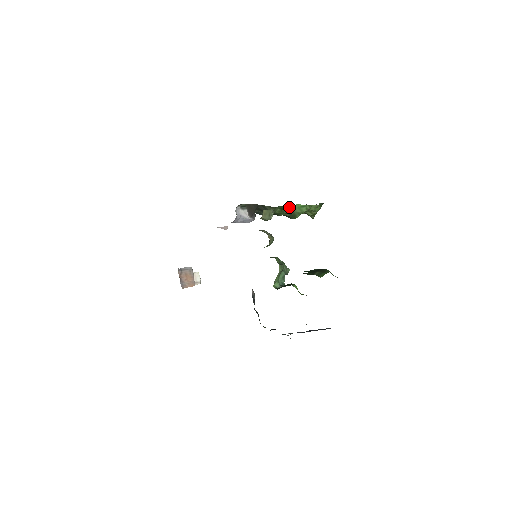
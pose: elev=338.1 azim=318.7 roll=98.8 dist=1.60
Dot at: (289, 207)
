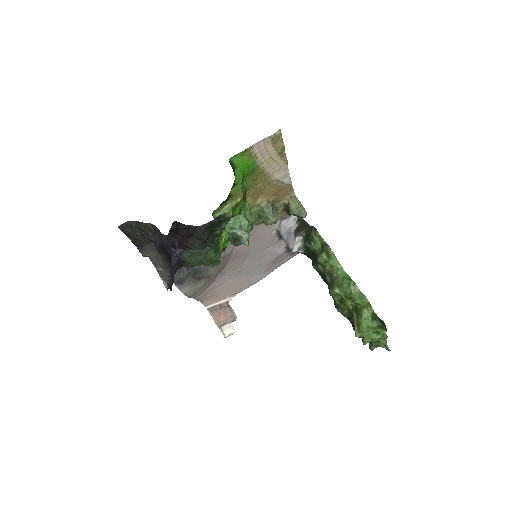
Dot at: (330, 249)
